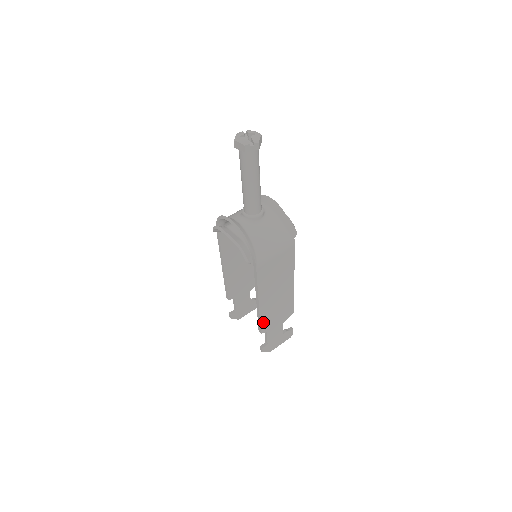
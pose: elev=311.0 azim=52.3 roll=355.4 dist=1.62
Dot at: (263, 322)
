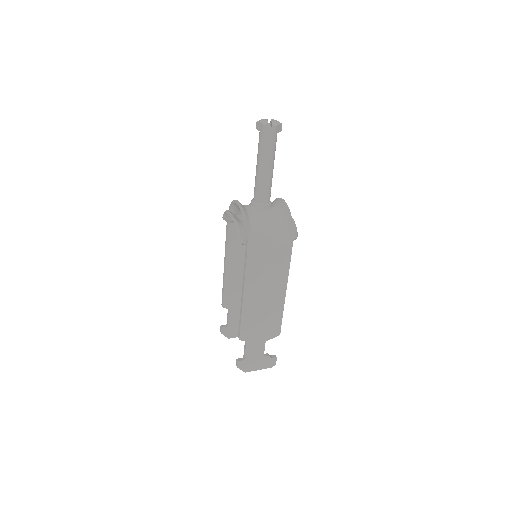
Dot at: (244, 326)
